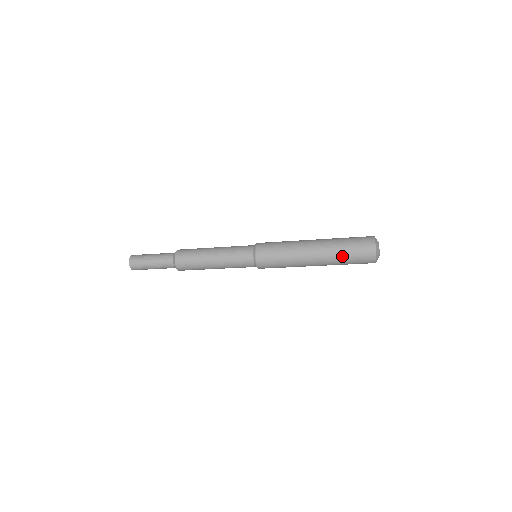
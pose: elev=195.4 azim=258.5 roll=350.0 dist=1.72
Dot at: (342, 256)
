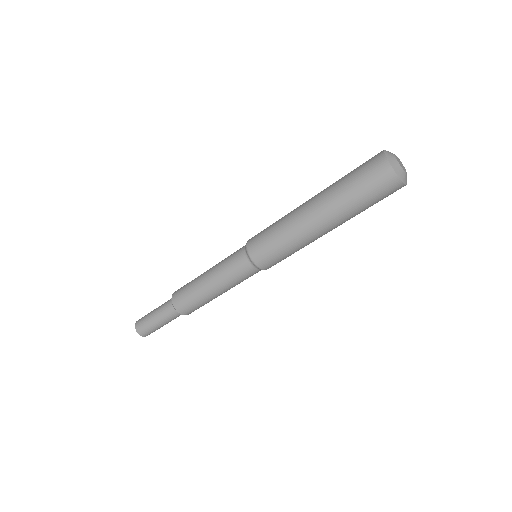
Dot at: (344, 188)
